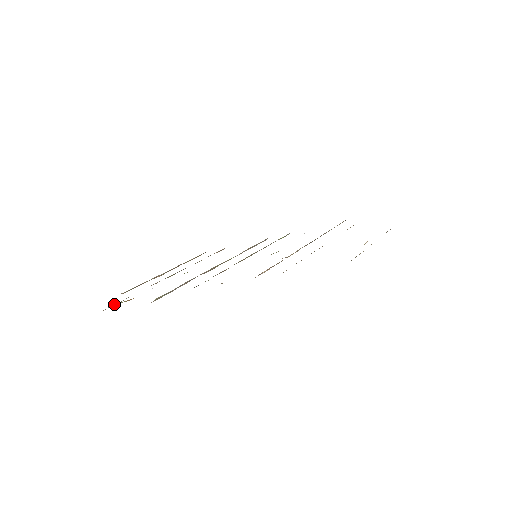
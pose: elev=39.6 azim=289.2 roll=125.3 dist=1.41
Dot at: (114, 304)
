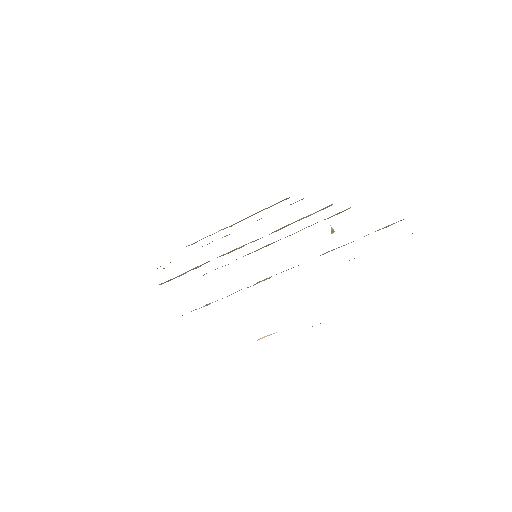
Dot at: occluded
